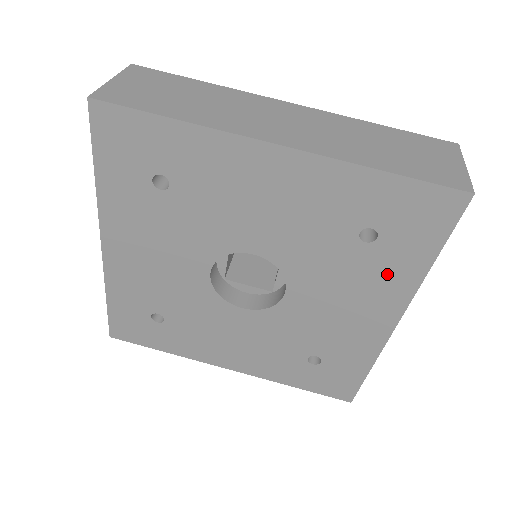
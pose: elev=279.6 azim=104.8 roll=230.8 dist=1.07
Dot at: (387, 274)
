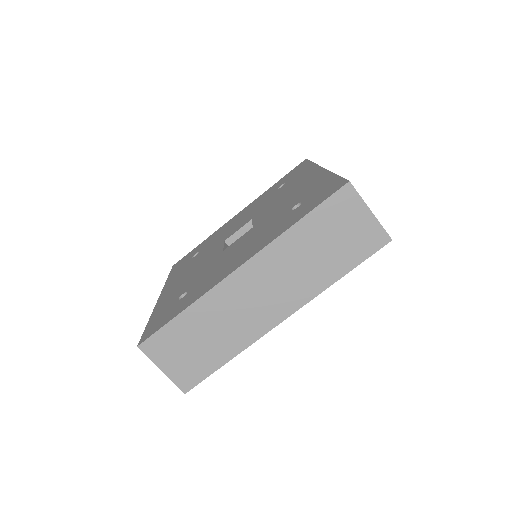
Dot at: occluded
